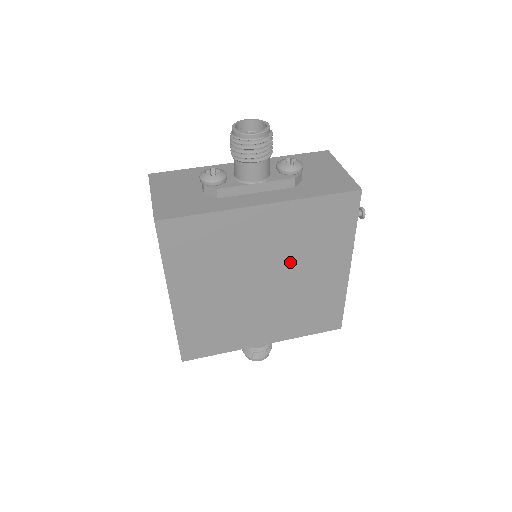
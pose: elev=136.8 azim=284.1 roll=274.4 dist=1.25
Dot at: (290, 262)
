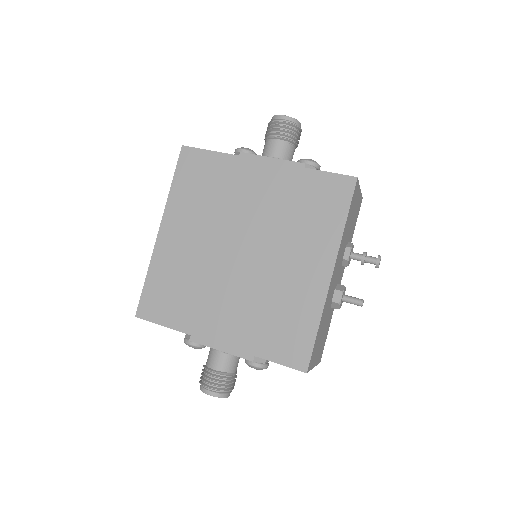
Dot at: (272, 235)
